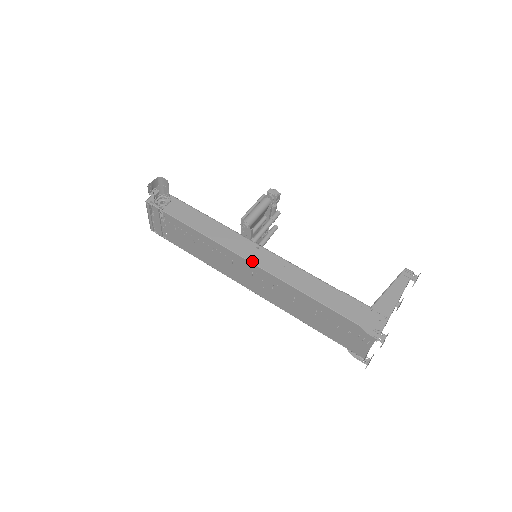
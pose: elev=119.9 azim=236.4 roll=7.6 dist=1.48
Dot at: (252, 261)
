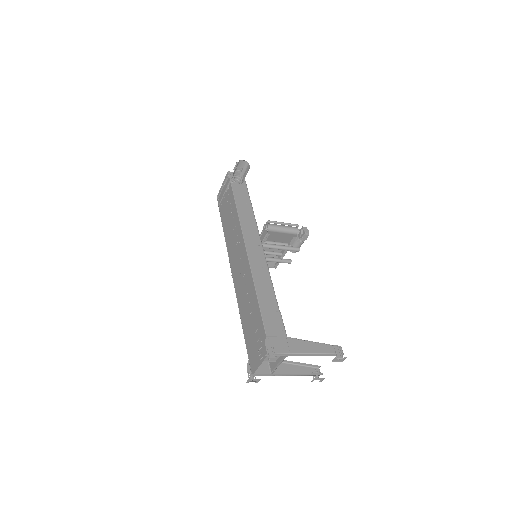
Dot at: (247, 247)
